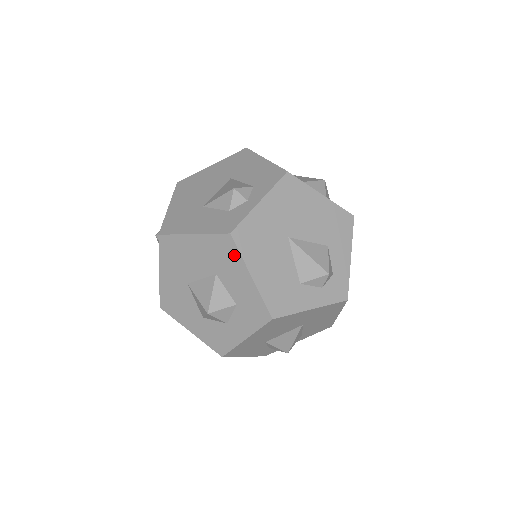
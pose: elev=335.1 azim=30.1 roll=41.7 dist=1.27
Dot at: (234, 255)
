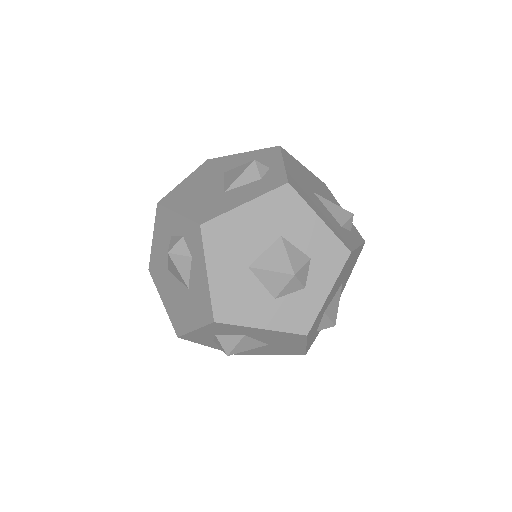
Dot at: (297, 204)
